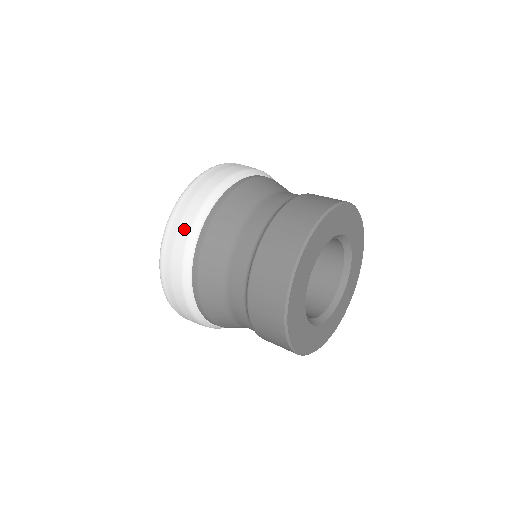
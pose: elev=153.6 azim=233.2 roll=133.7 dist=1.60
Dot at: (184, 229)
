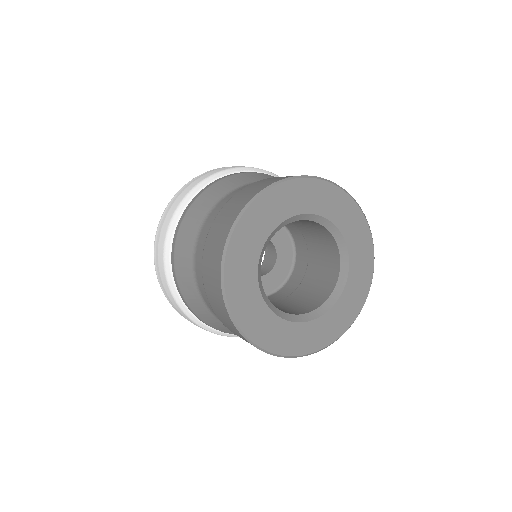
Dot at: (166, 223)
